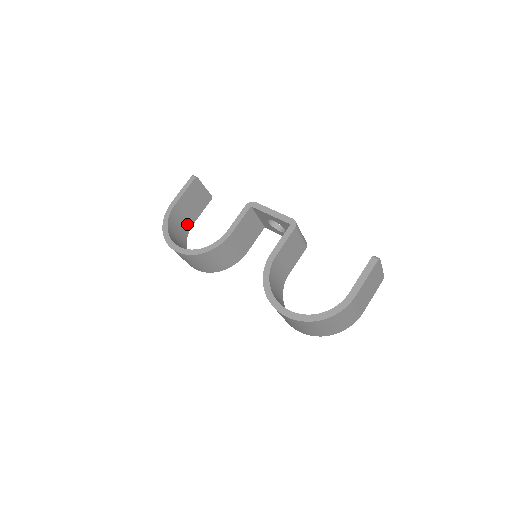
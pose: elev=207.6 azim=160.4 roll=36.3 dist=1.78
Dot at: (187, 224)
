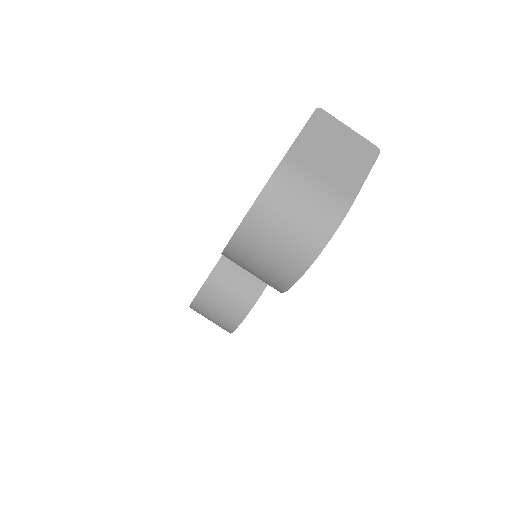
Dot at: occluded
